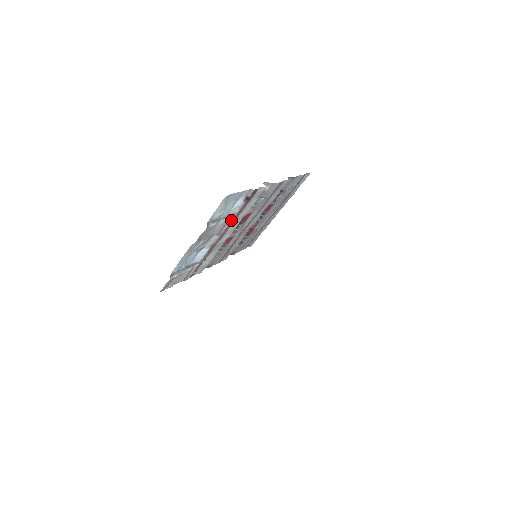
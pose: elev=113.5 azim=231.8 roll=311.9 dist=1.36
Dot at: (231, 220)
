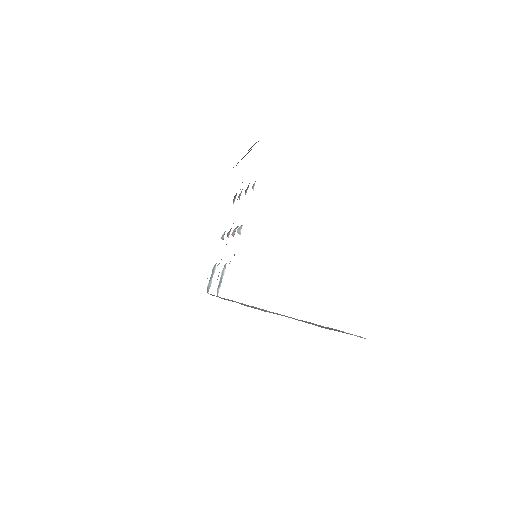
Dot at: occluded
